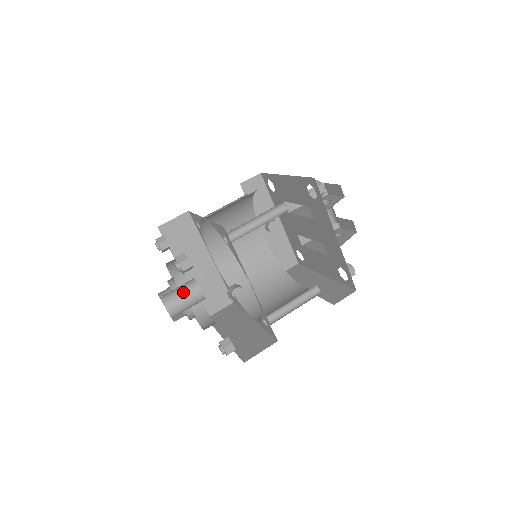
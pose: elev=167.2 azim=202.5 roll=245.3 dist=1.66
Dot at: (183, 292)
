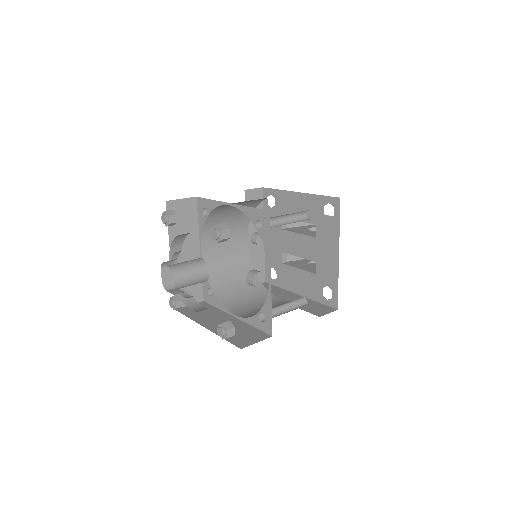
Dot at: (192, 267)
